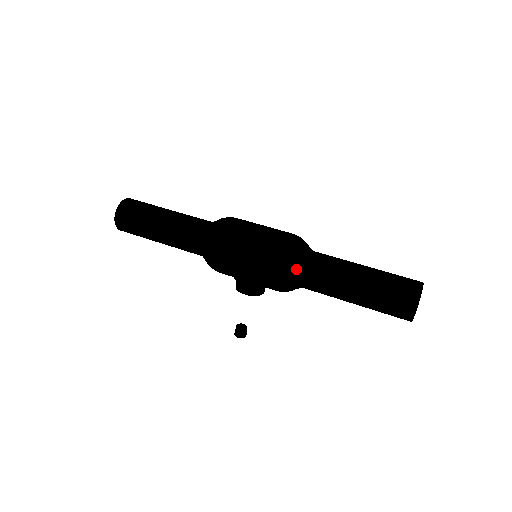
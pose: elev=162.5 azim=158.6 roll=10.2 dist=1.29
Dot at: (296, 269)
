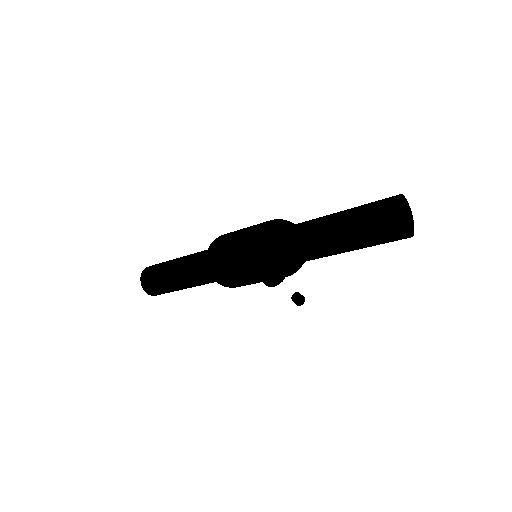
Dot at: (287, 260)
